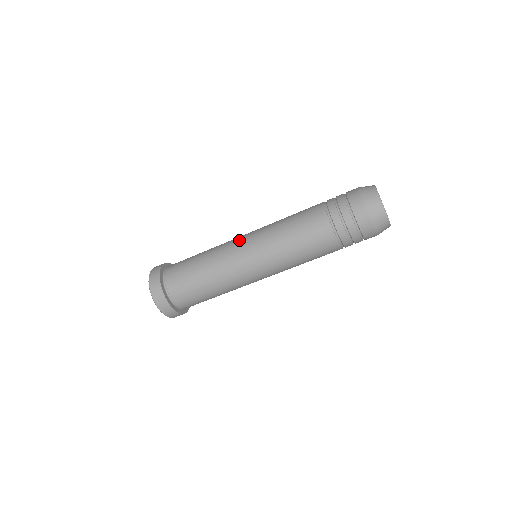
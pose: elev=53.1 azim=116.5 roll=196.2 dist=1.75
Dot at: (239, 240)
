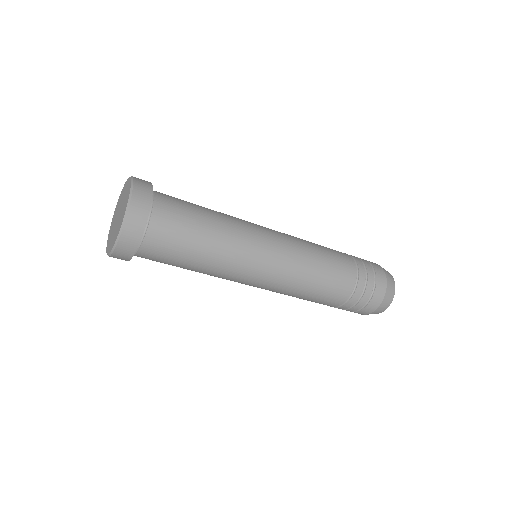
Dot at: (262, 257)
